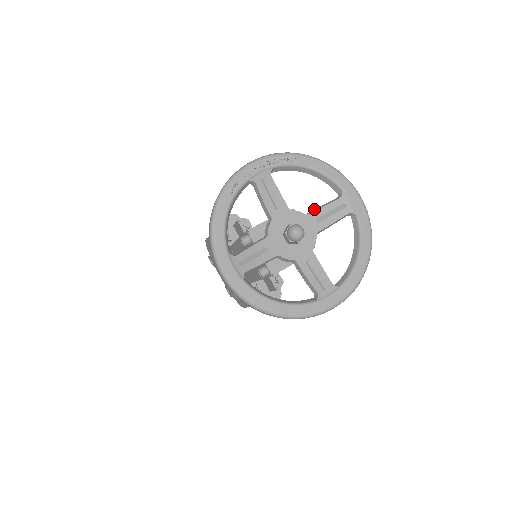
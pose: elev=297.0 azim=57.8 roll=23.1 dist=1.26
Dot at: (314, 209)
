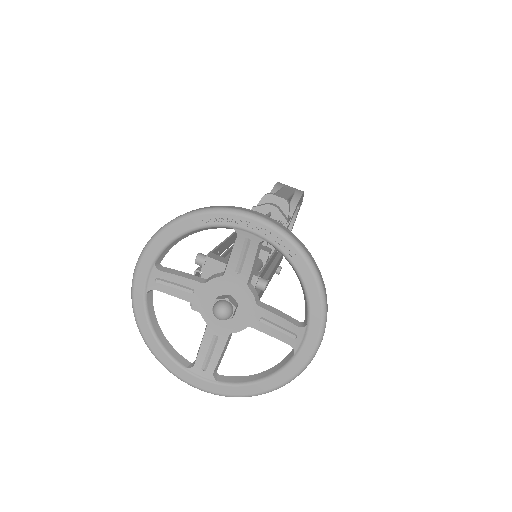
Dot at: occluded
